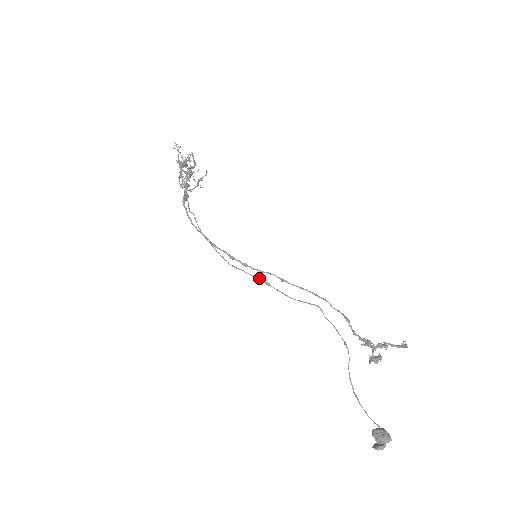
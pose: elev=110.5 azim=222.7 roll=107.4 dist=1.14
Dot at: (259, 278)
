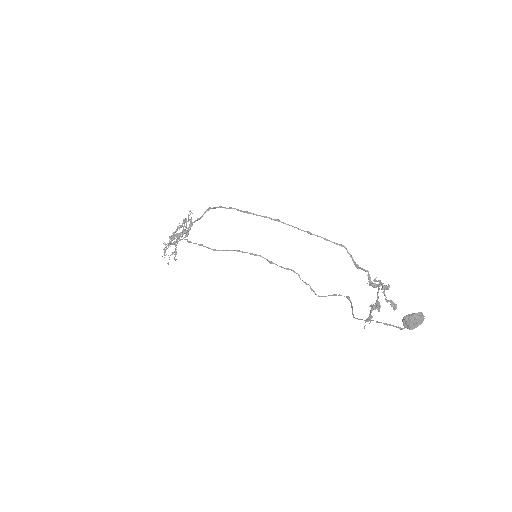
Dot at: occluded
